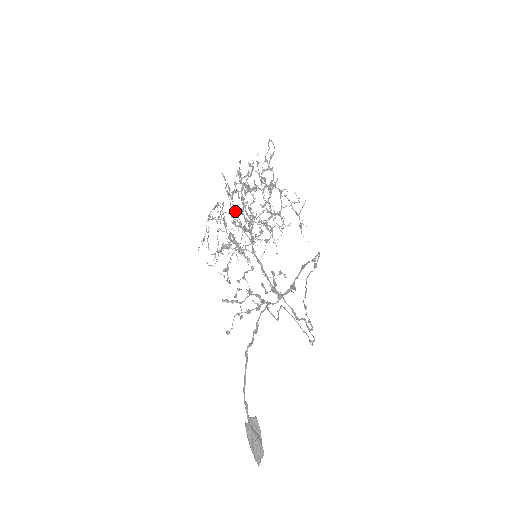
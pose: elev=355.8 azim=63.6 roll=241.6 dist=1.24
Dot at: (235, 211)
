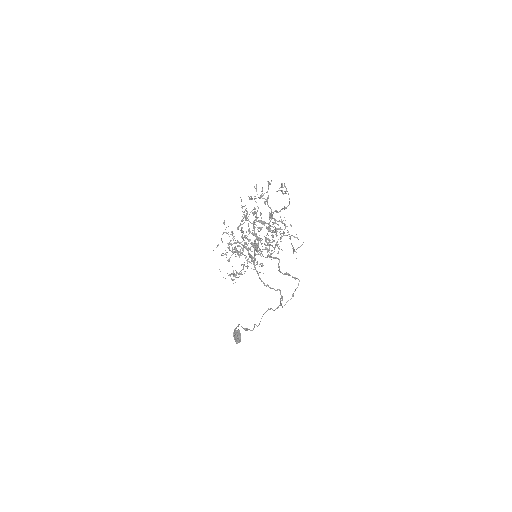
Dot at: occluded
